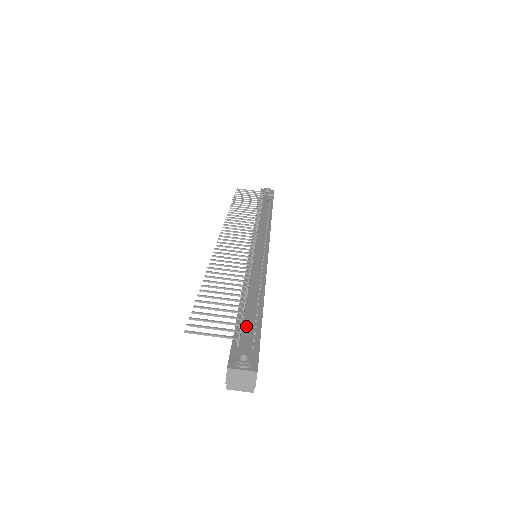
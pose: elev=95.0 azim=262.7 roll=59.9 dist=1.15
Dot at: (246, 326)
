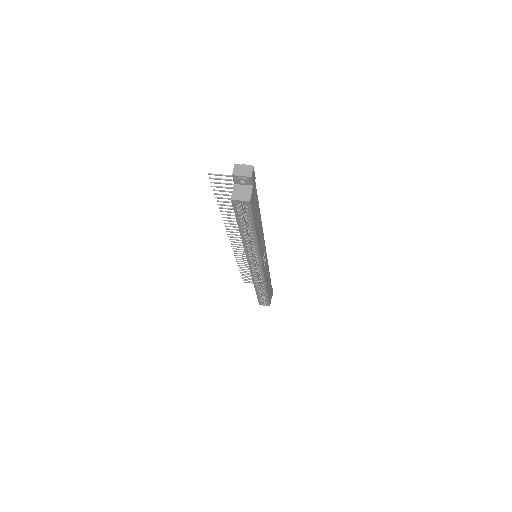
Dot at: occluded
